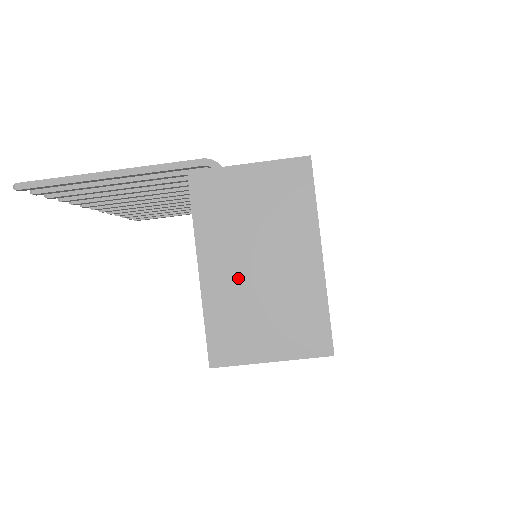
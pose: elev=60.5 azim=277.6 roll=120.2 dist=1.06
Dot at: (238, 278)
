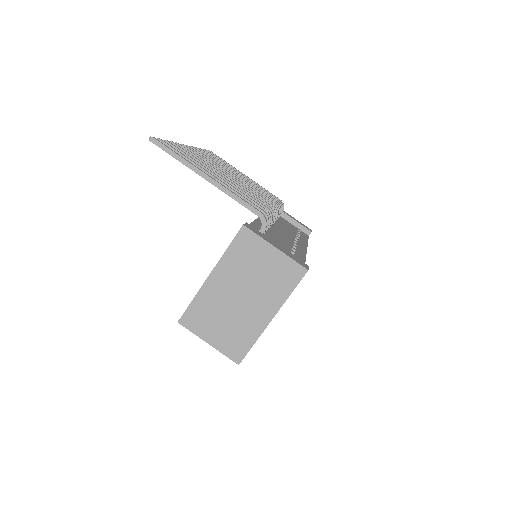
Dot at: (225, 295)
